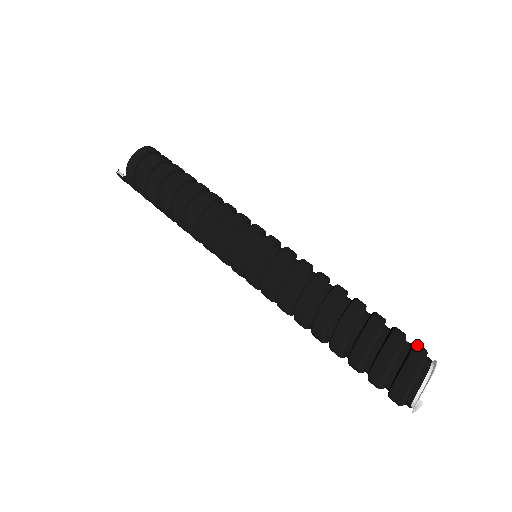
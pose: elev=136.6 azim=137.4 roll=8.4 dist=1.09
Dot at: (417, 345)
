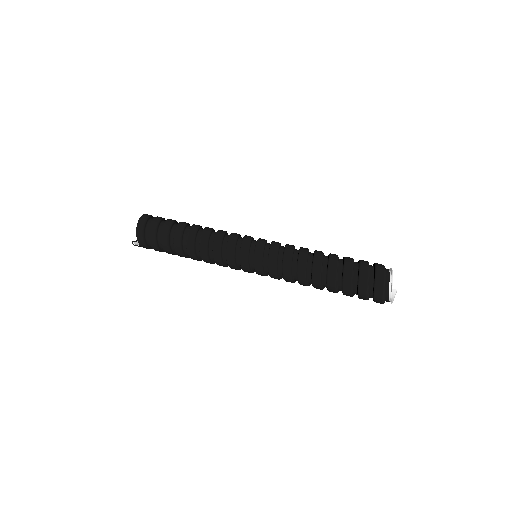
Dot at: (377, 271)
